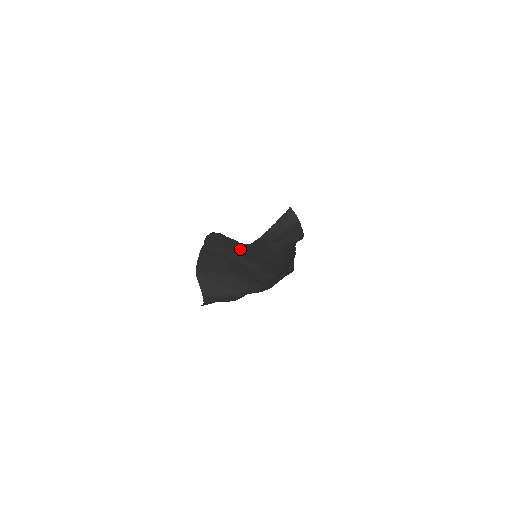
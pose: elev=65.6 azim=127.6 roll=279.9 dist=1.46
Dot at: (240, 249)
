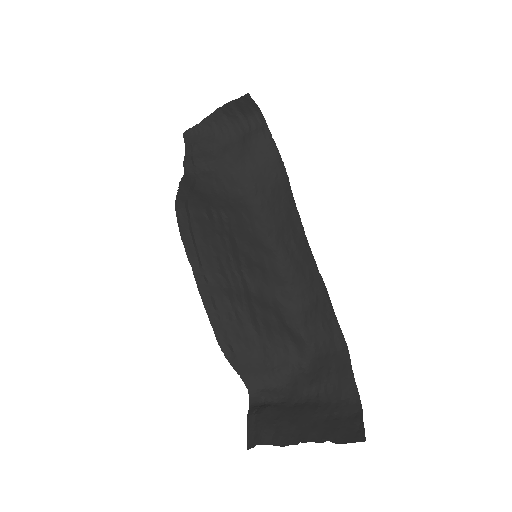
Dot at: (230, 244)
